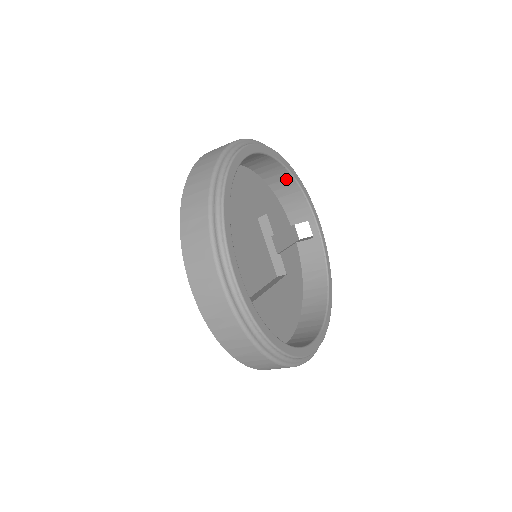
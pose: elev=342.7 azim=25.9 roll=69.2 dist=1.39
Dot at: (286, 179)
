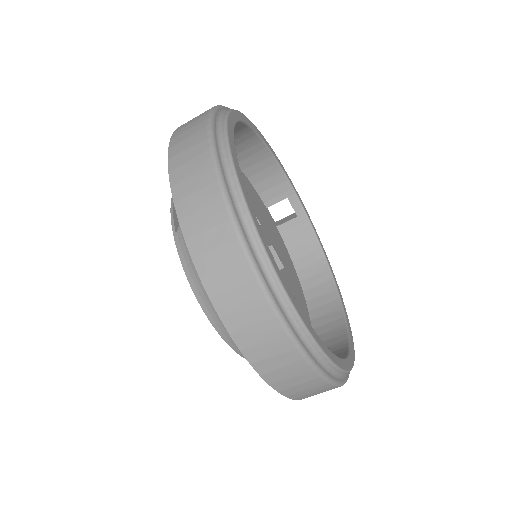
Dot at: (258, 152)
